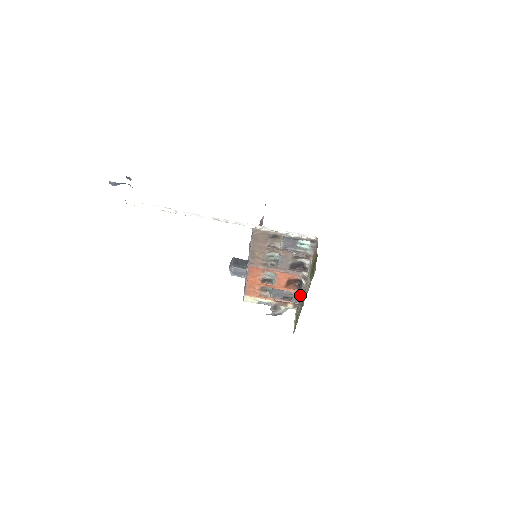
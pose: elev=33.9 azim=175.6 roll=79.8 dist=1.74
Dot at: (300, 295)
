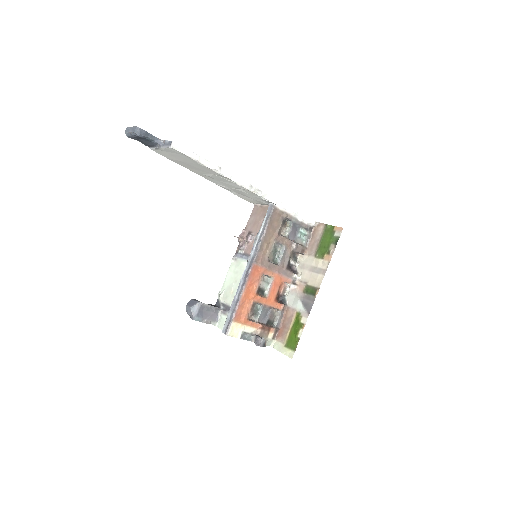
Dot at: (284, 313)
